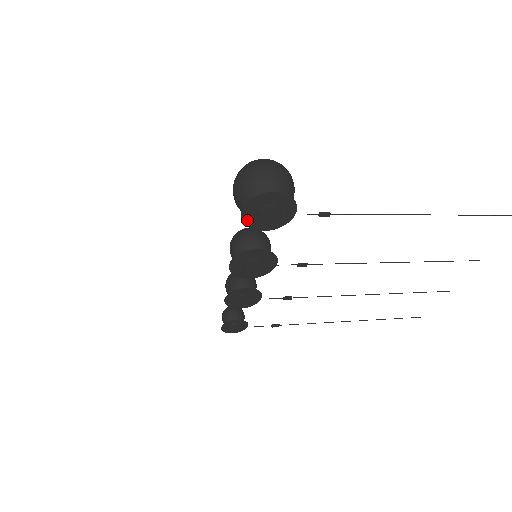
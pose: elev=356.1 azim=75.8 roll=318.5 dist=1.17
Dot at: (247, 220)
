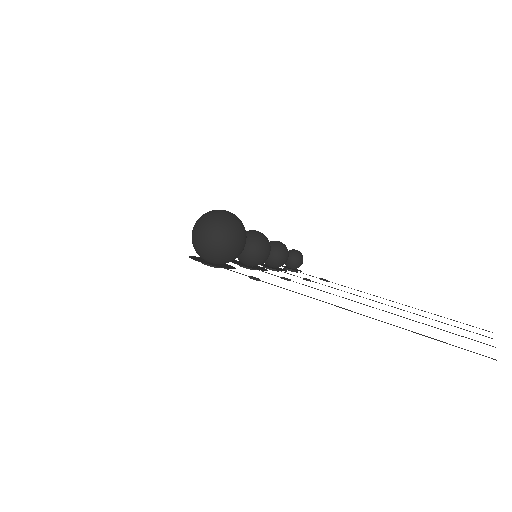
Dot at: occluded
